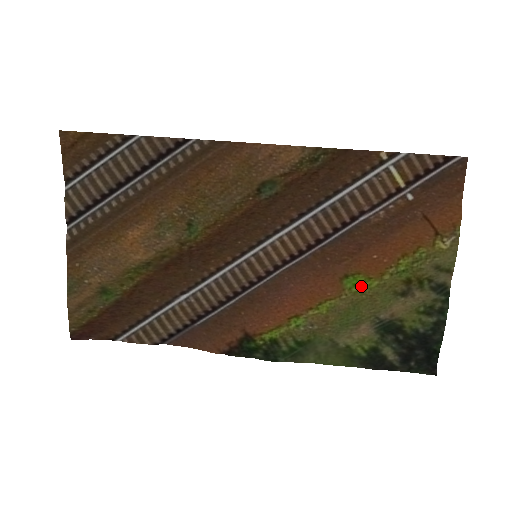
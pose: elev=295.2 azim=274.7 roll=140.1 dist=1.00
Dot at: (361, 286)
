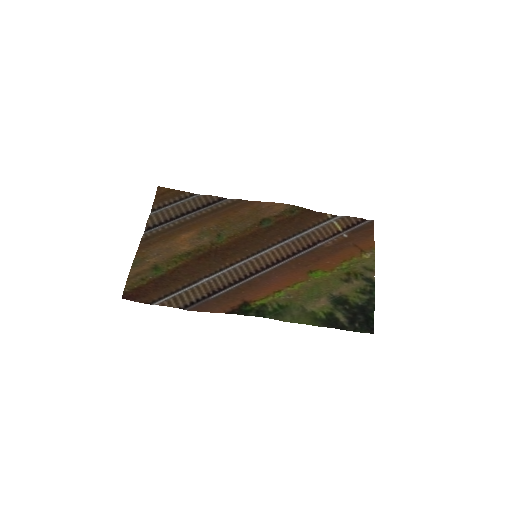
Dot at: (320, 276)
